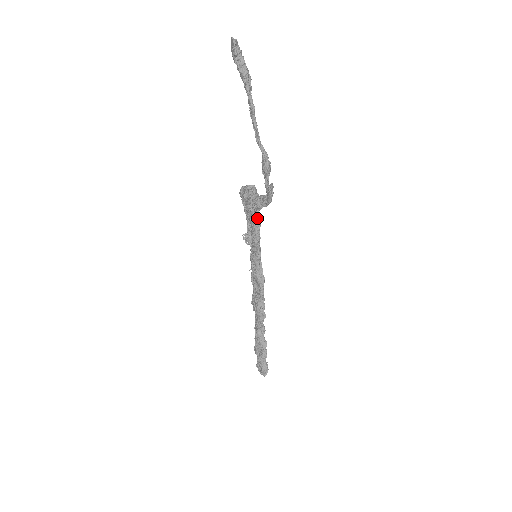
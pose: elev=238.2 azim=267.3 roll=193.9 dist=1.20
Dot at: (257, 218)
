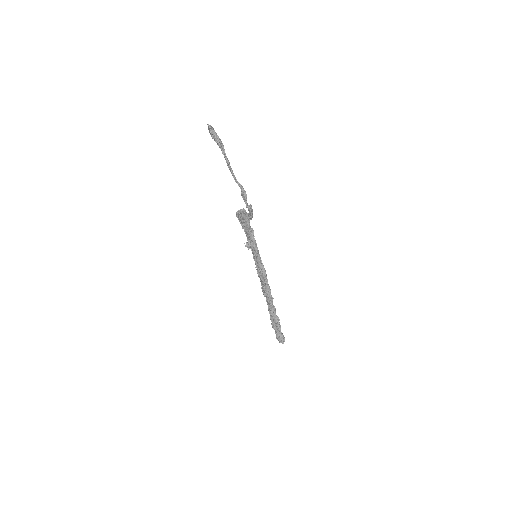
Dot at: (251, 230)
